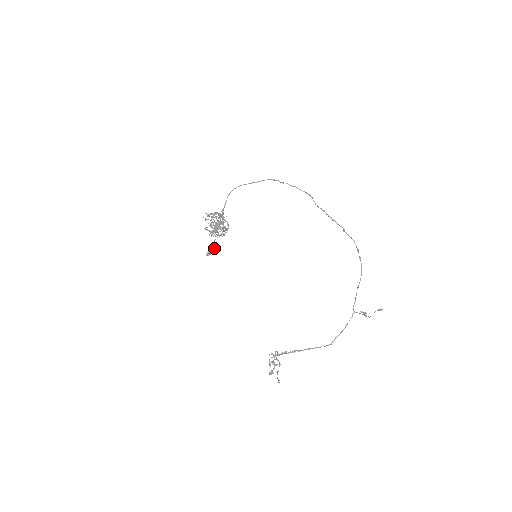
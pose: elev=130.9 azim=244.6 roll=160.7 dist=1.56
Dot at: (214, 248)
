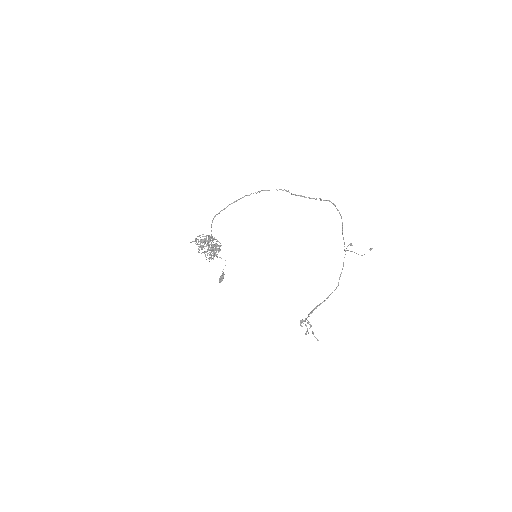
Dot at: occluded
